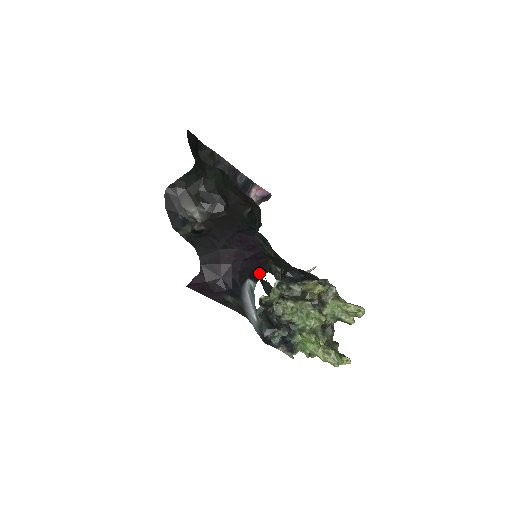
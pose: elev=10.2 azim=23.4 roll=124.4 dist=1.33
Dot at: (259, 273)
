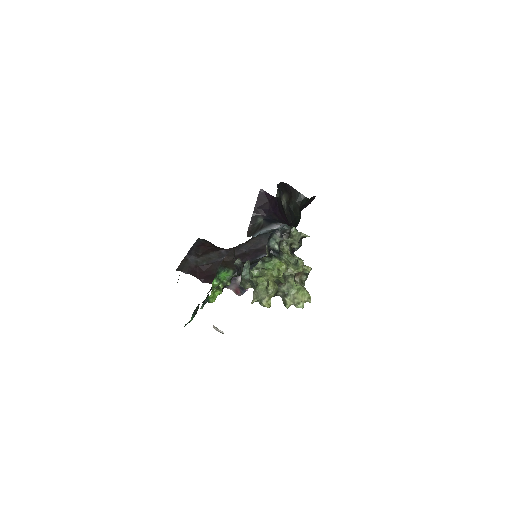
Dot at: occluded
